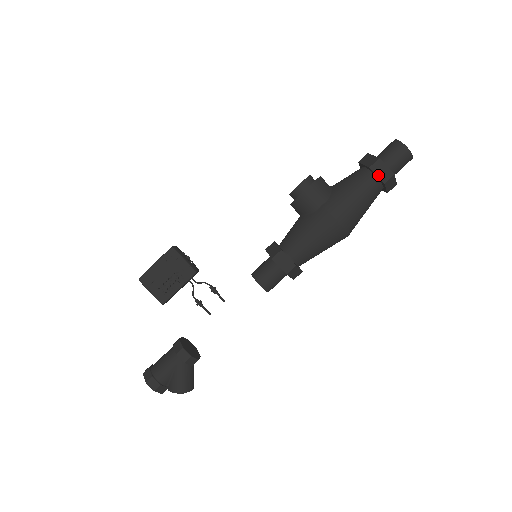
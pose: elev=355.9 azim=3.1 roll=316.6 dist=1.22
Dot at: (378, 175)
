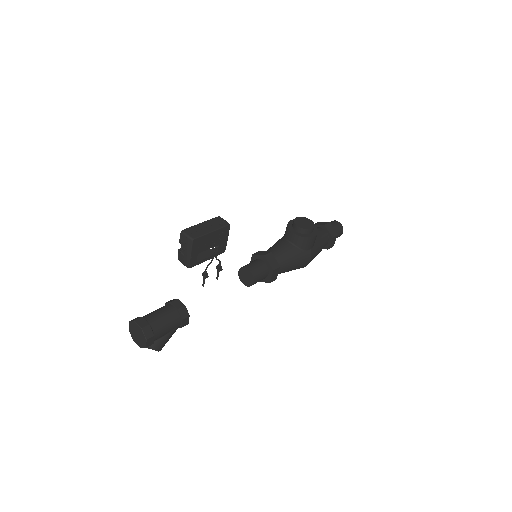
Dot at: (331, 244)
